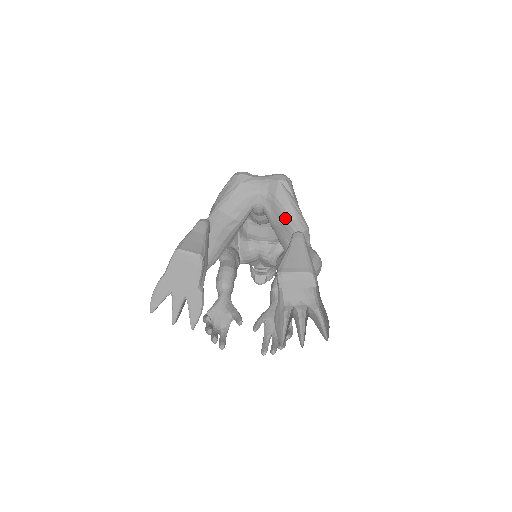
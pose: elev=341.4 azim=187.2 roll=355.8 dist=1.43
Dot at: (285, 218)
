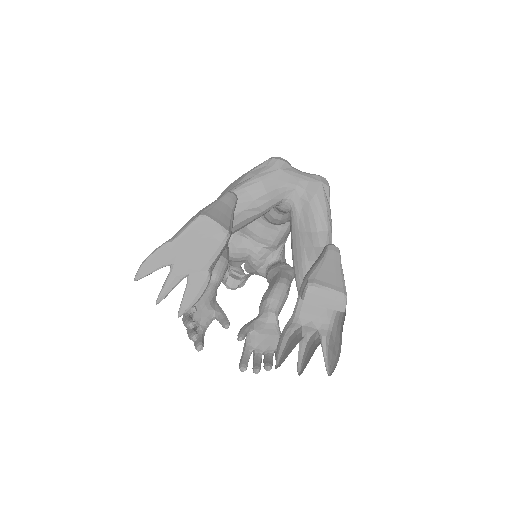
Dot at: (315, 225)
